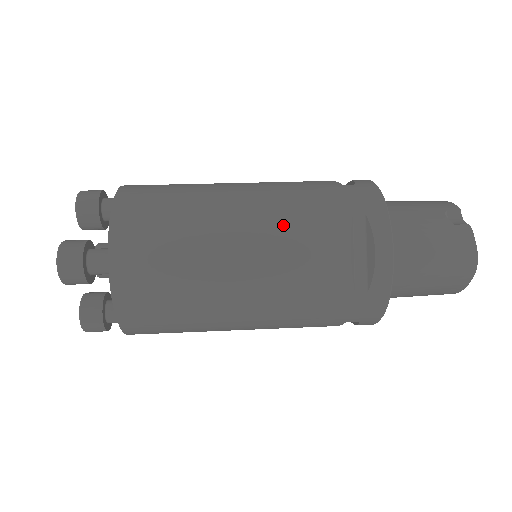
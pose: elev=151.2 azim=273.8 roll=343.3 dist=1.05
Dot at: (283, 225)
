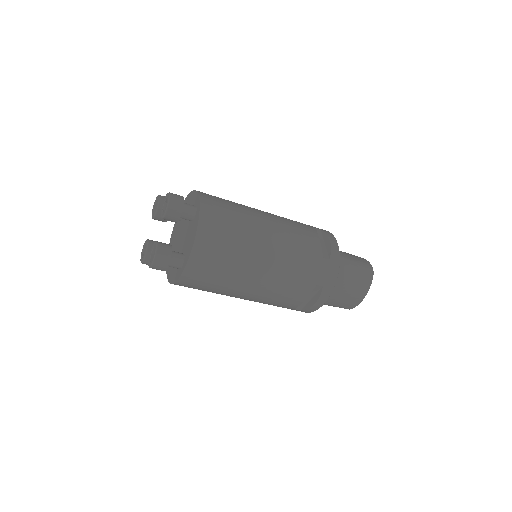
Dot at: (285, 220)
